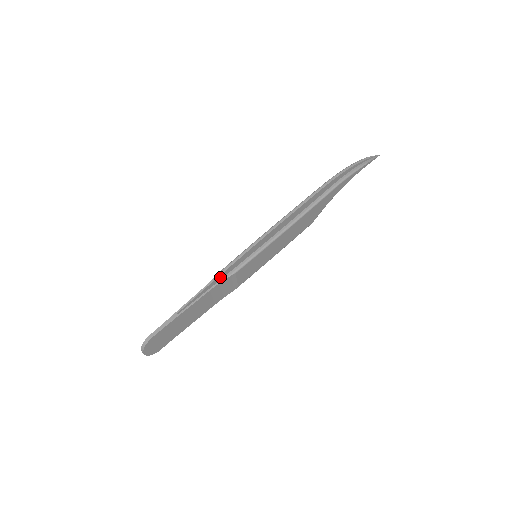
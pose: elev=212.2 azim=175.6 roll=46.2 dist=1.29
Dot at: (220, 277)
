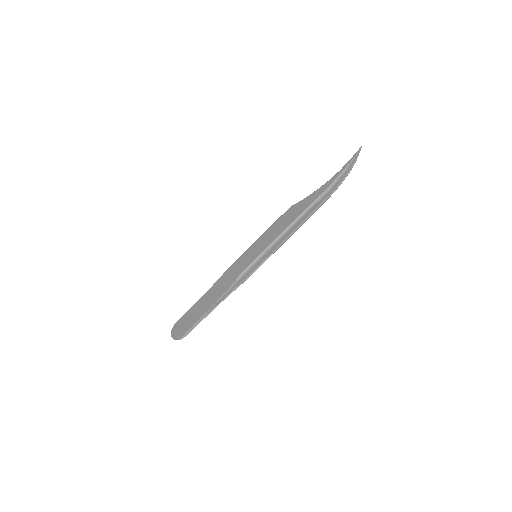
Dot at: (233, 283)
